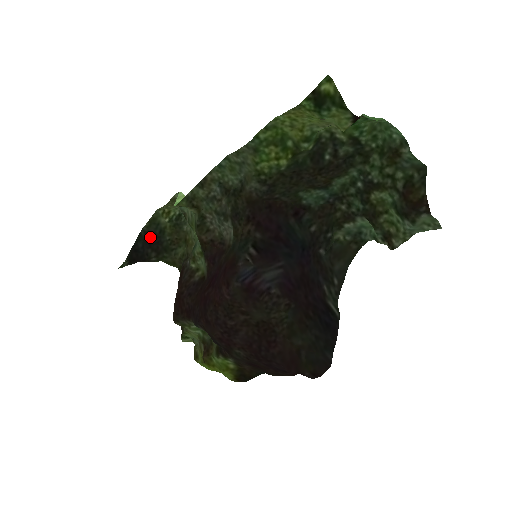
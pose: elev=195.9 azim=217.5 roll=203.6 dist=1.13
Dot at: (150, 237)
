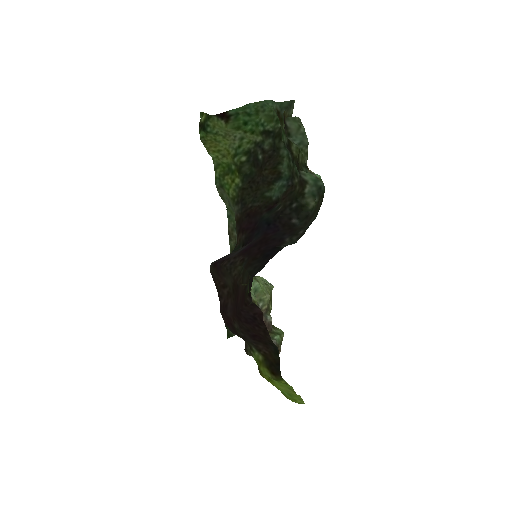
Dot at: occluded
